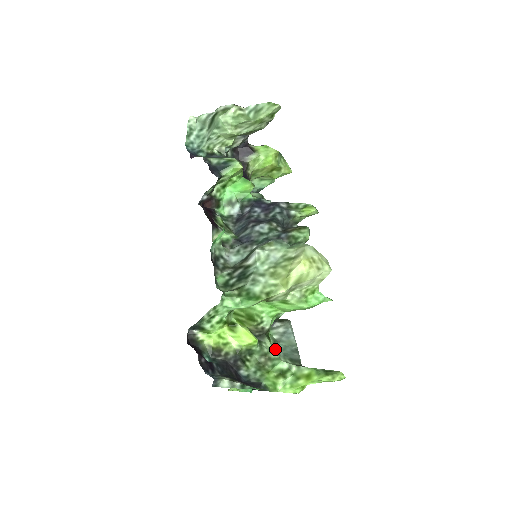
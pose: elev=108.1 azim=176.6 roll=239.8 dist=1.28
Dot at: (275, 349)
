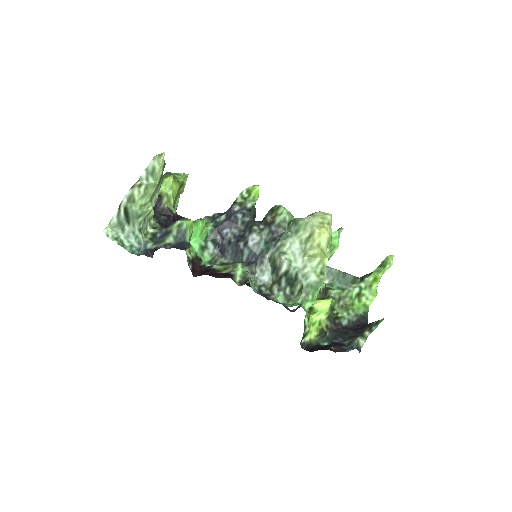
Dot at: (339, 289)
